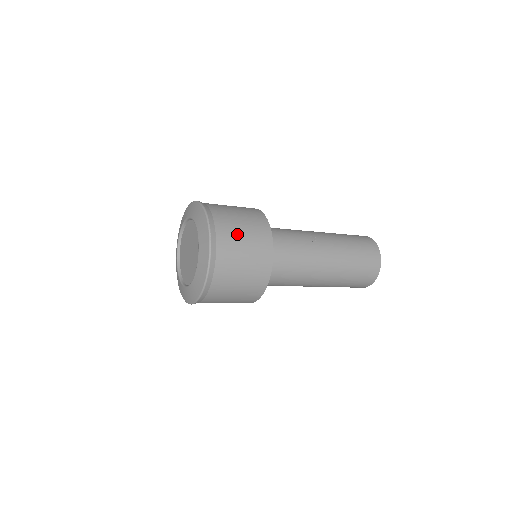
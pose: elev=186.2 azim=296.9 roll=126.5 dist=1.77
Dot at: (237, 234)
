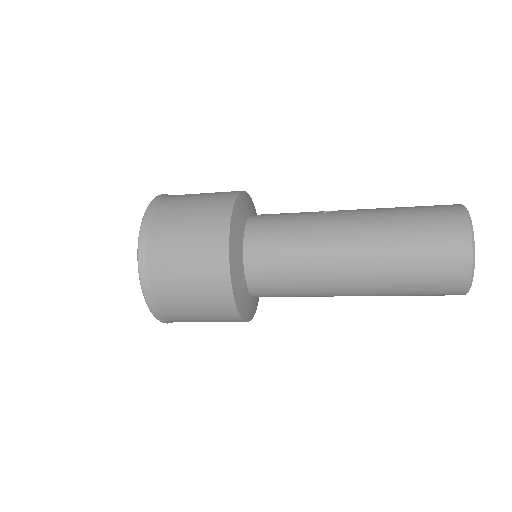
Dot at: (186, 202)
